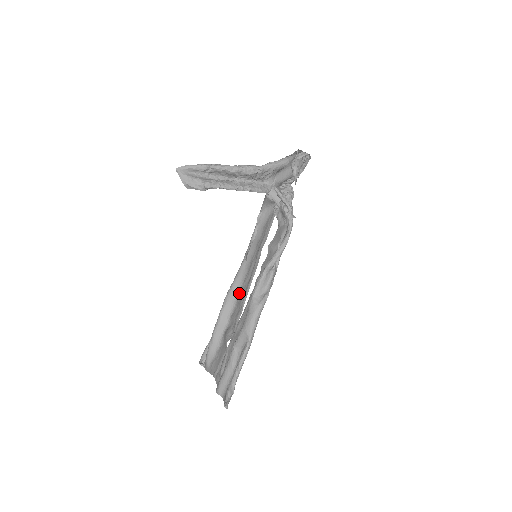
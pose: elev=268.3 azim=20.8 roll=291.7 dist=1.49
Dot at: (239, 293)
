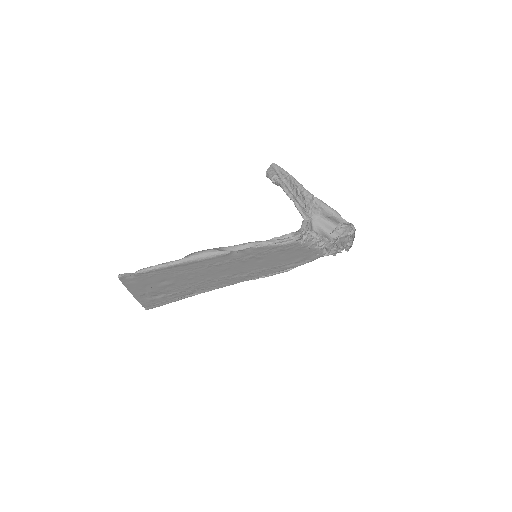
Dot at: (221, 282)
